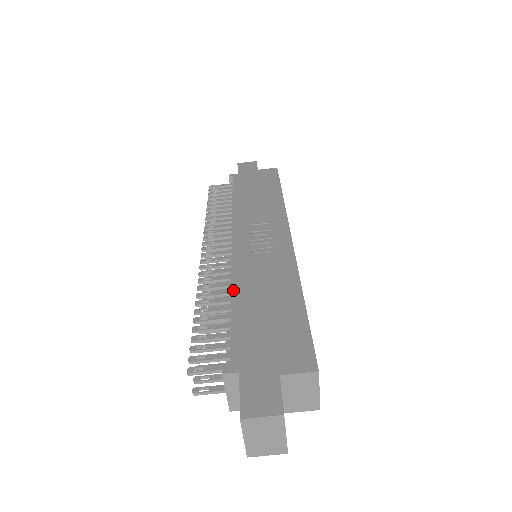
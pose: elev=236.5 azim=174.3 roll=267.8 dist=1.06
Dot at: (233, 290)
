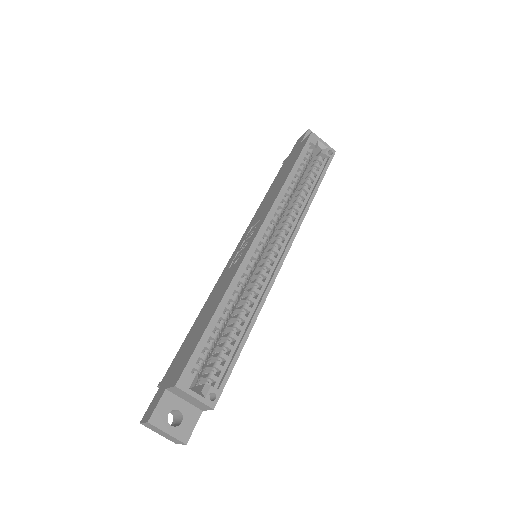
Dot at: (202, 308)
